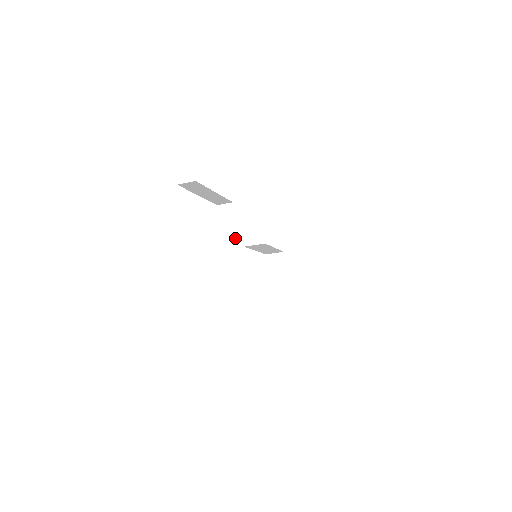
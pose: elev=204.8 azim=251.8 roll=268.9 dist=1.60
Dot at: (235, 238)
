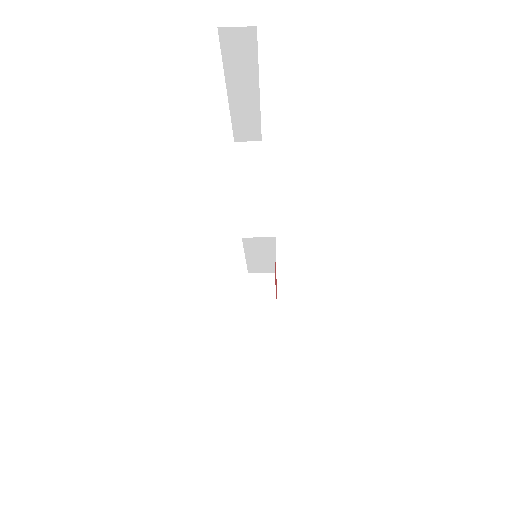
Dot at: (259, 194)
